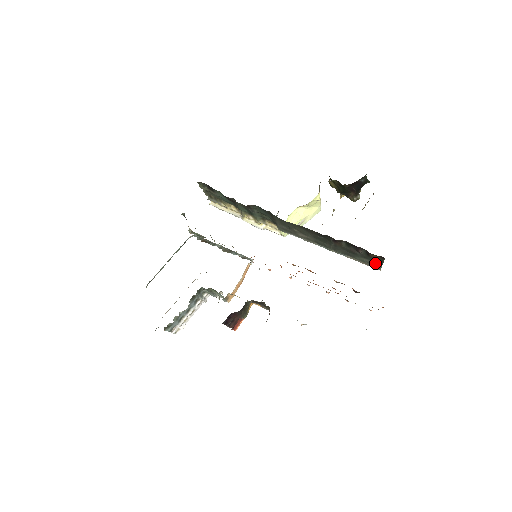
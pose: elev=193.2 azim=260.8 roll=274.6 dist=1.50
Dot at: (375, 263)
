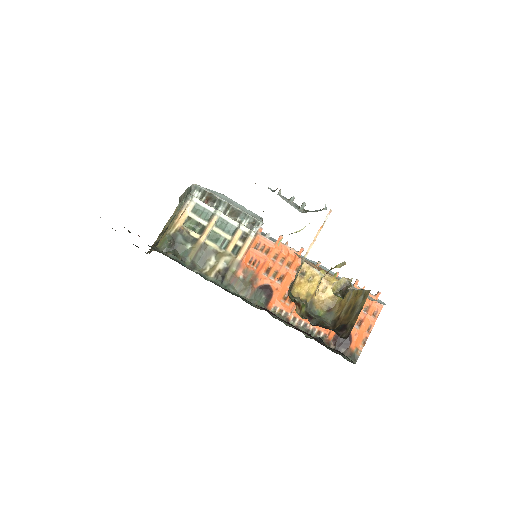
Dot at: occluded
